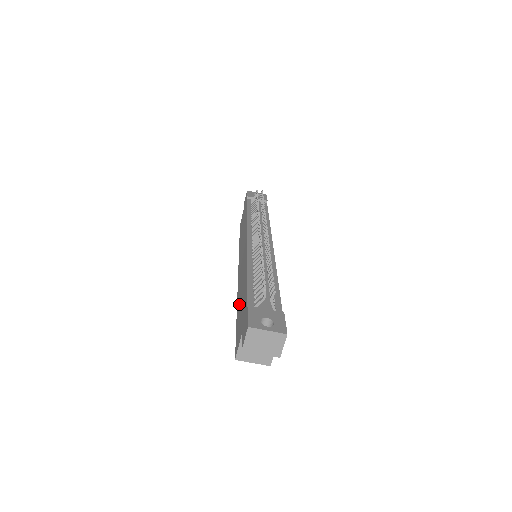
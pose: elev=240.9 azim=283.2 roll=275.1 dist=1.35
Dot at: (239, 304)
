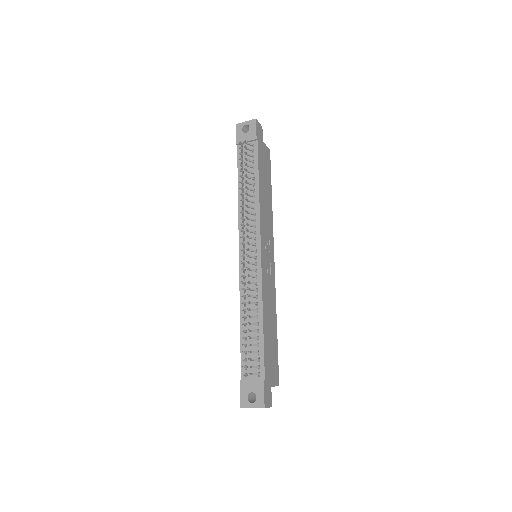
Dot at: occluded
